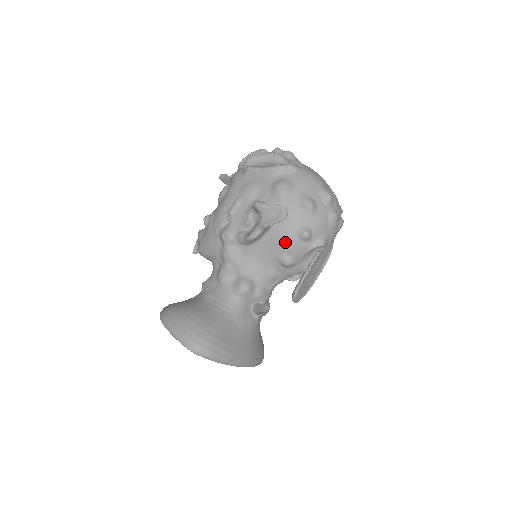
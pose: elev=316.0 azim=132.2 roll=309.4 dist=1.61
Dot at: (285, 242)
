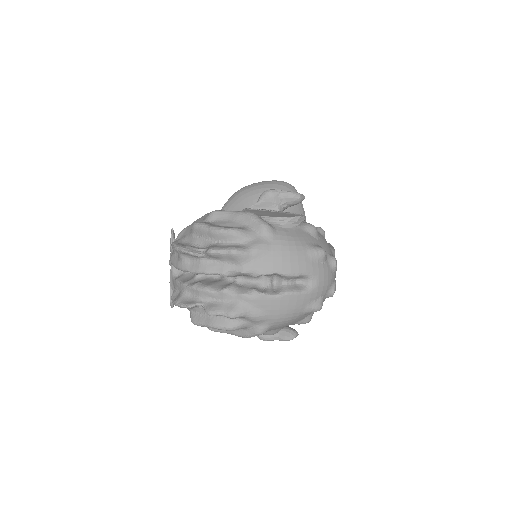
Dot at: occluded
